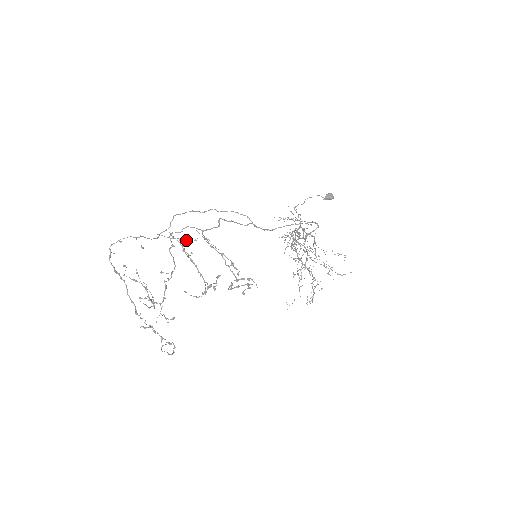
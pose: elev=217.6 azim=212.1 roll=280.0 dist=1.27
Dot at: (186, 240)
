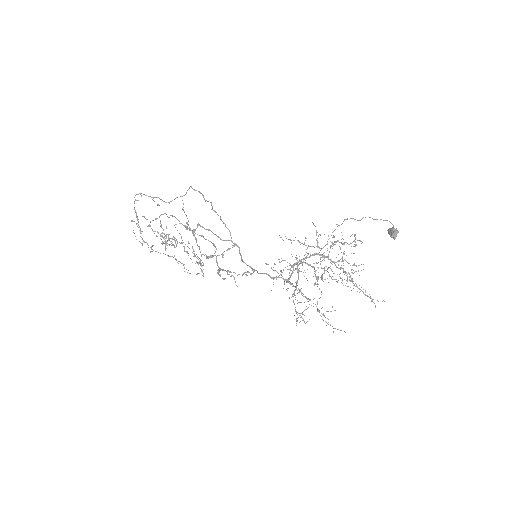
Dot at: (158, 233)
